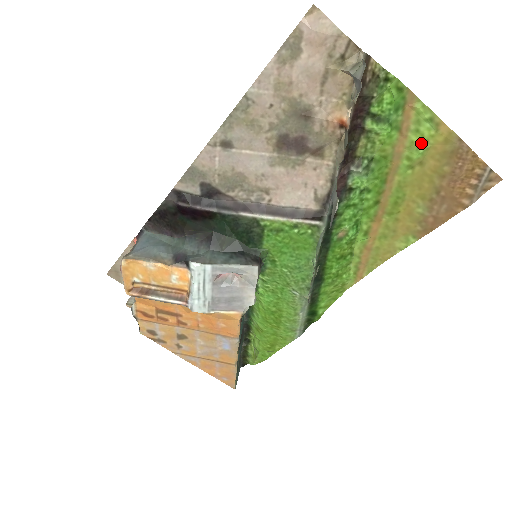
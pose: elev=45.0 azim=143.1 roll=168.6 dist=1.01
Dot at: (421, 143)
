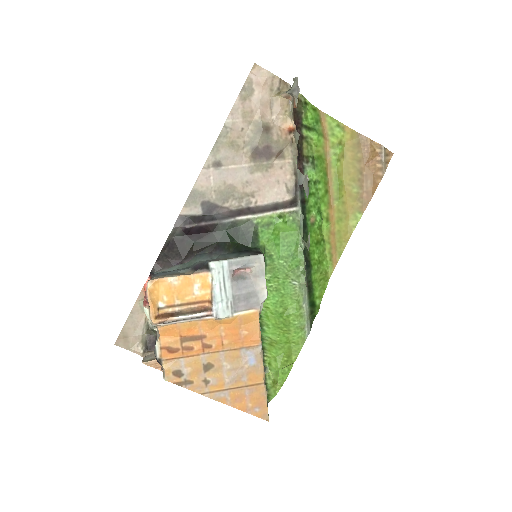
Dot at: (338, 142)
